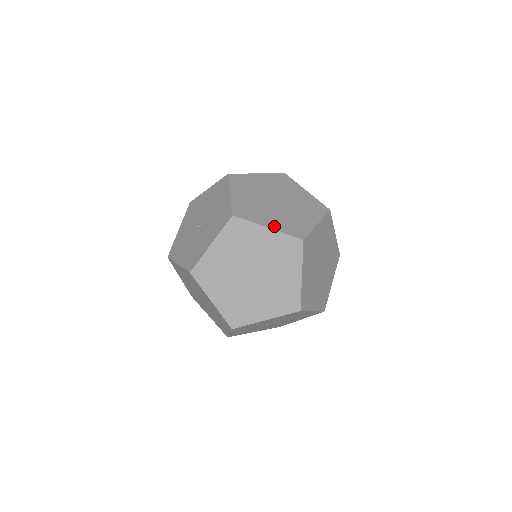
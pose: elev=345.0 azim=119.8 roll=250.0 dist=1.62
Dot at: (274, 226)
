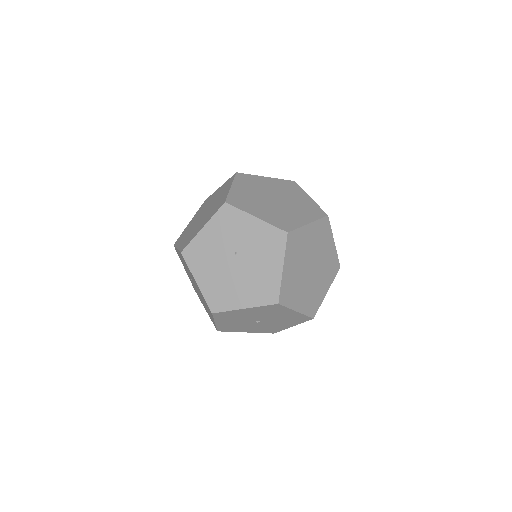
Dot at: (328, 286)
